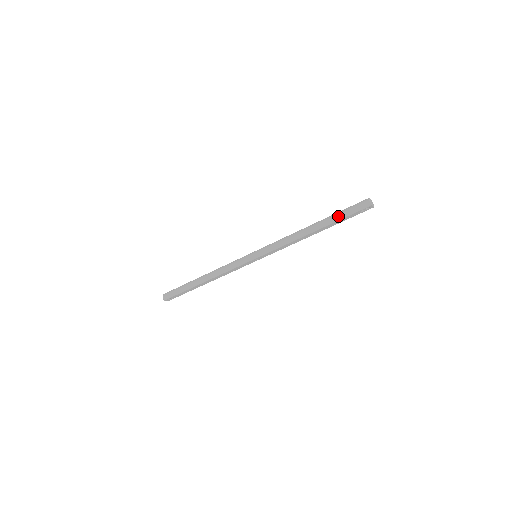
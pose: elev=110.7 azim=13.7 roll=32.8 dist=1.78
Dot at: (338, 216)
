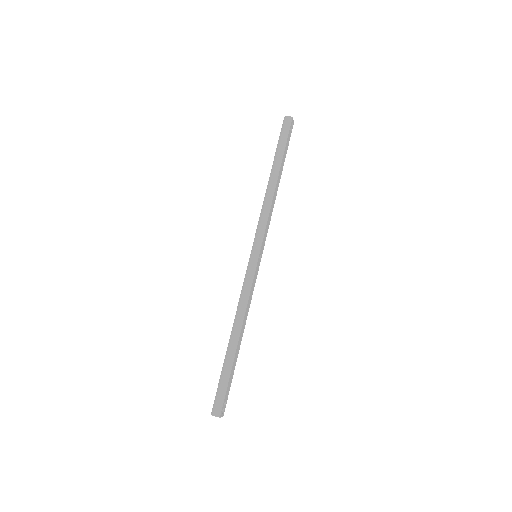
Dot at: (280, 148)
